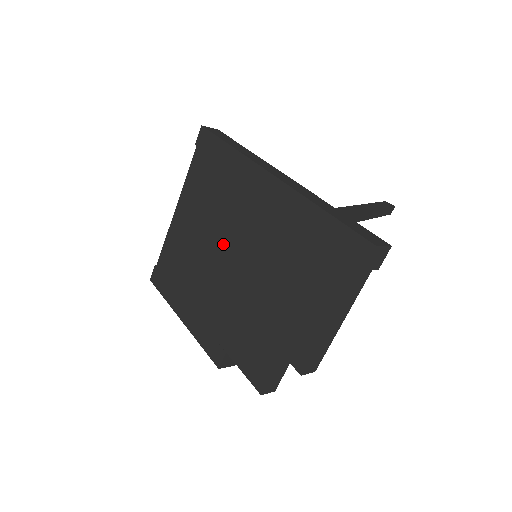
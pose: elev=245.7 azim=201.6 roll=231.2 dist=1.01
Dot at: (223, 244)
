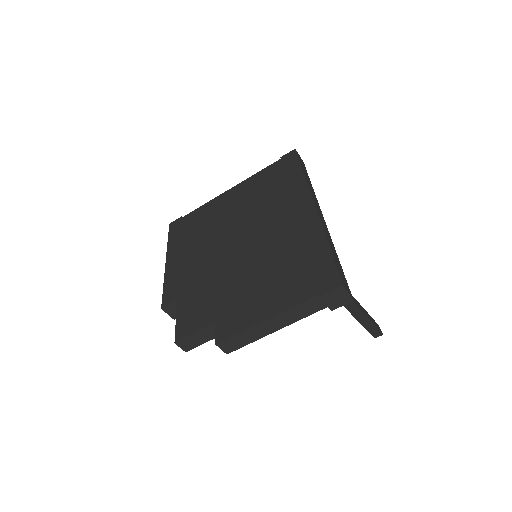
Dot at: (241, 228)
